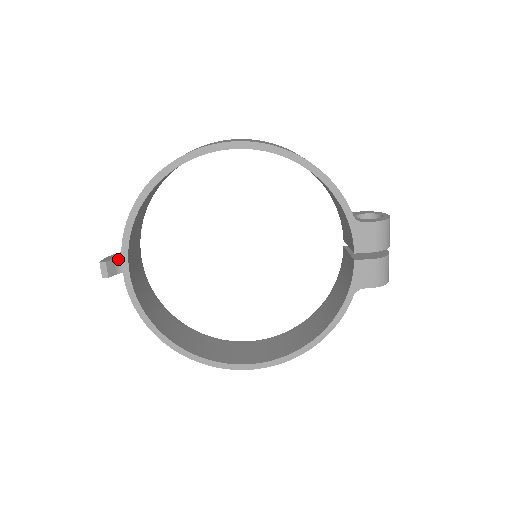
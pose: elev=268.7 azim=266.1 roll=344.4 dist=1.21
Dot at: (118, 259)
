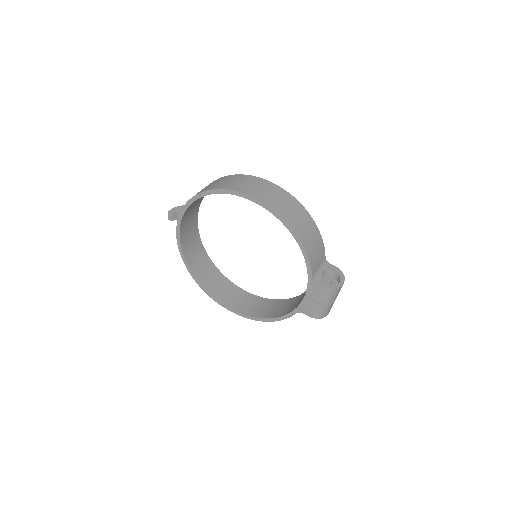
Dot at: occluded
